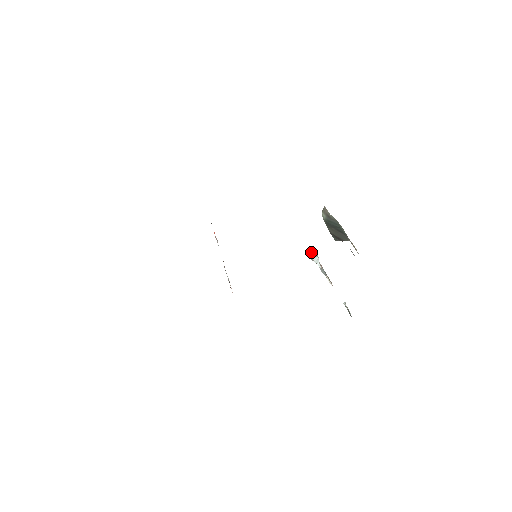
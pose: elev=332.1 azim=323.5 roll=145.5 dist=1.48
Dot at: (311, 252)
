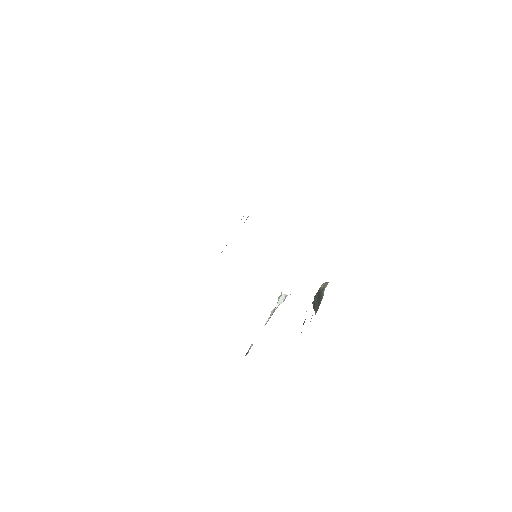
Dot at: (285, 294)
